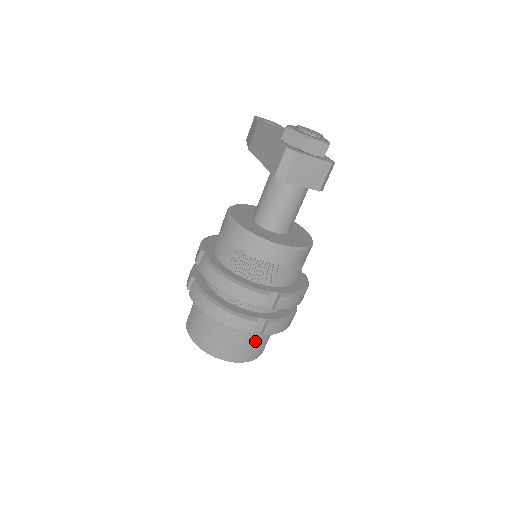
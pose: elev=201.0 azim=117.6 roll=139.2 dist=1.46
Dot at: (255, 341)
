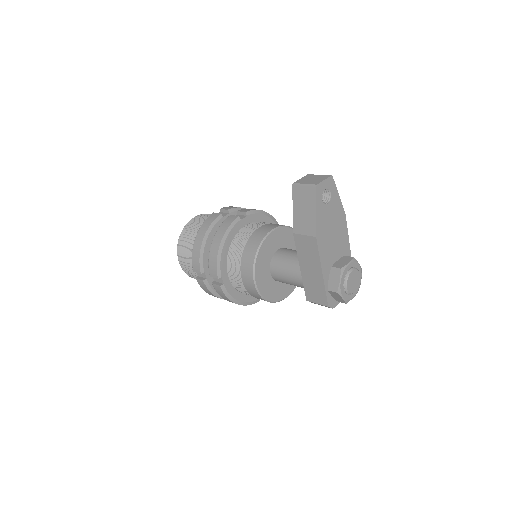
Dot at: occluded
